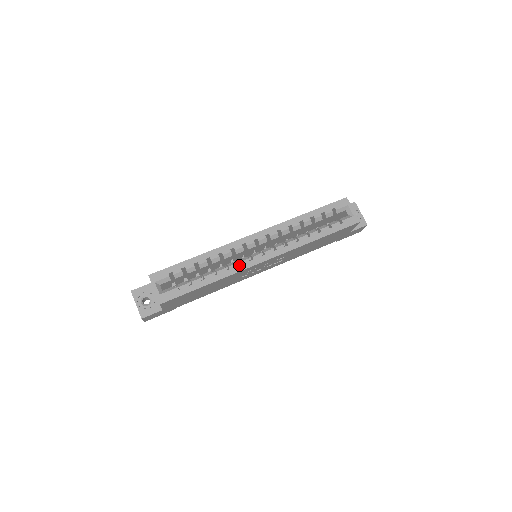
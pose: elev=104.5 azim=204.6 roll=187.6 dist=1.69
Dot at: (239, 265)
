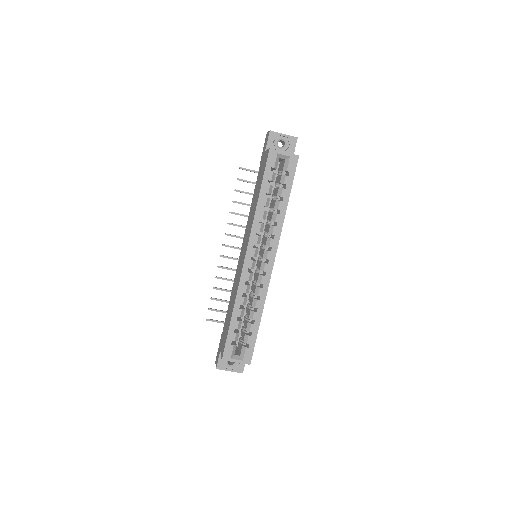
Dot at: (262, 287)
